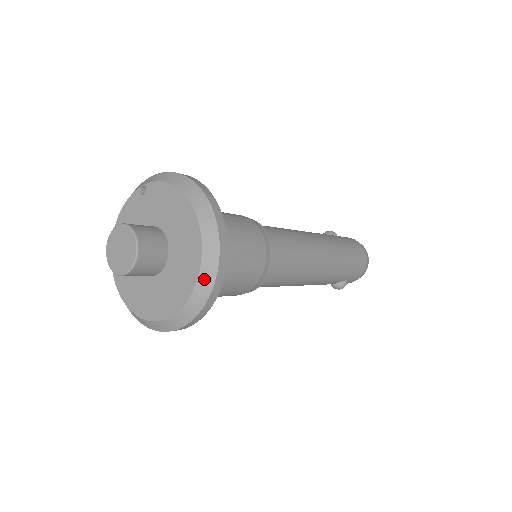
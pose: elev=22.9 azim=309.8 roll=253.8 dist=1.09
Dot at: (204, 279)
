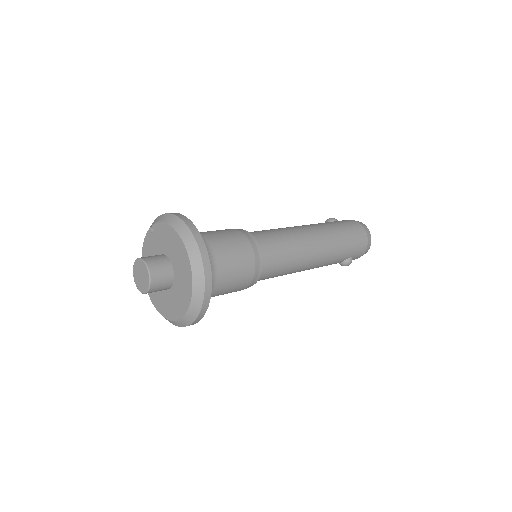
Dot at: (197, 286)
